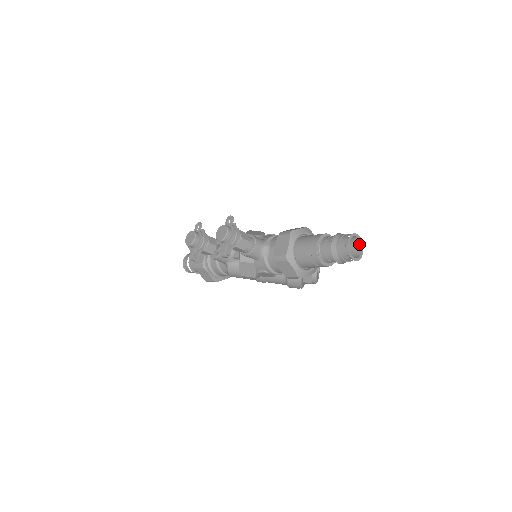
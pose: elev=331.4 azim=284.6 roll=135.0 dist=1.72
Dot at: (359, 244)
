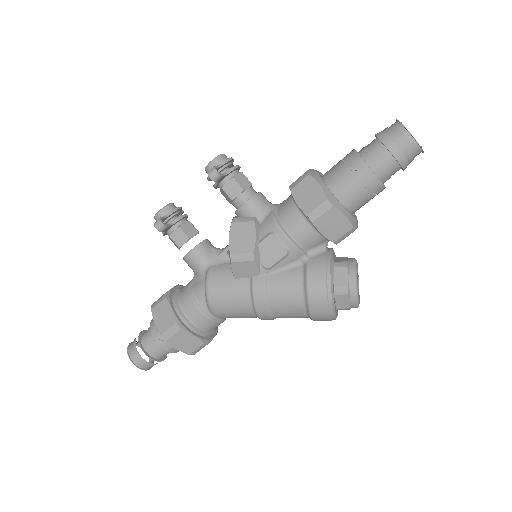
Dot at: occluded
